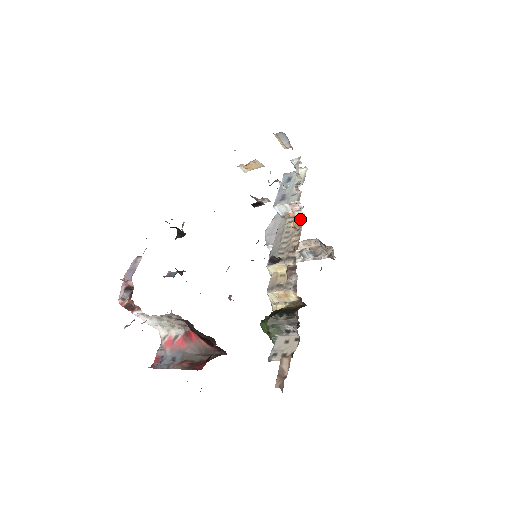
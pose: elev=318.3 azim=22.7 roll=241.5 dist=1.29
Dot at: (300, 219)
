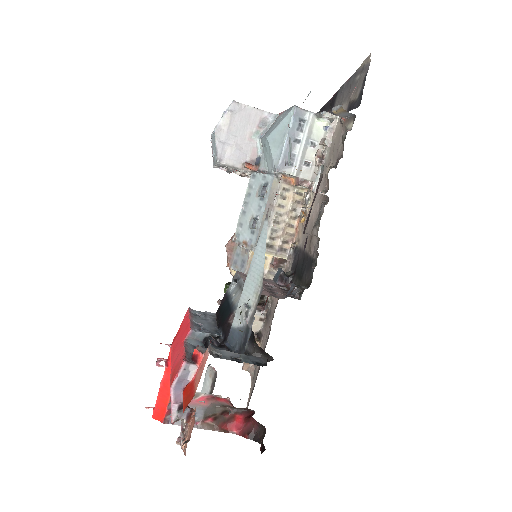
Dot at: (299, 192)
